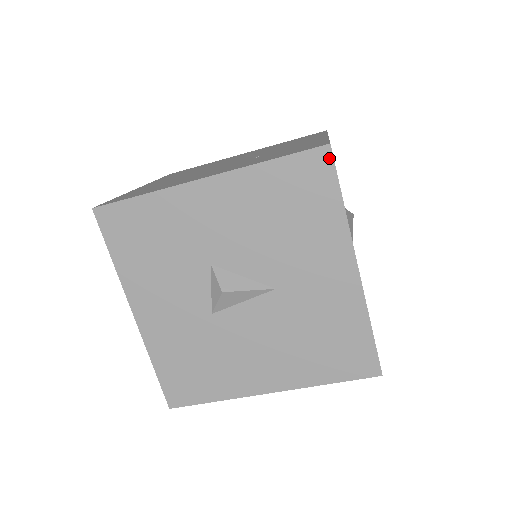
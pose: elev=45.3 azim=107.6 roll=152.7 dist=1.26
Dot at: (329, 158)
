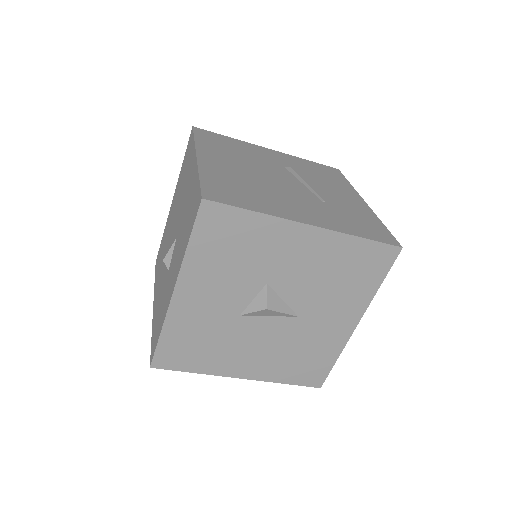
Dot at: (395, 255)
